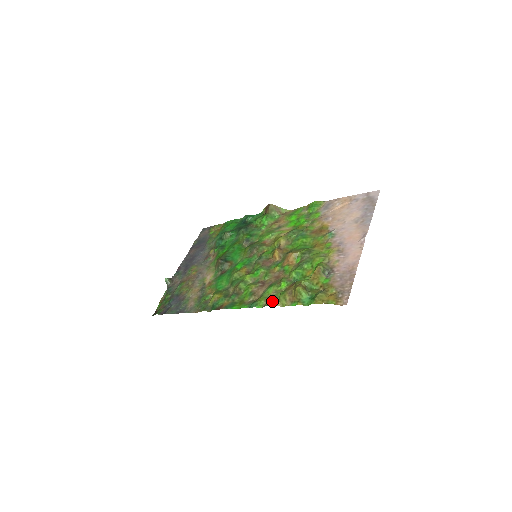
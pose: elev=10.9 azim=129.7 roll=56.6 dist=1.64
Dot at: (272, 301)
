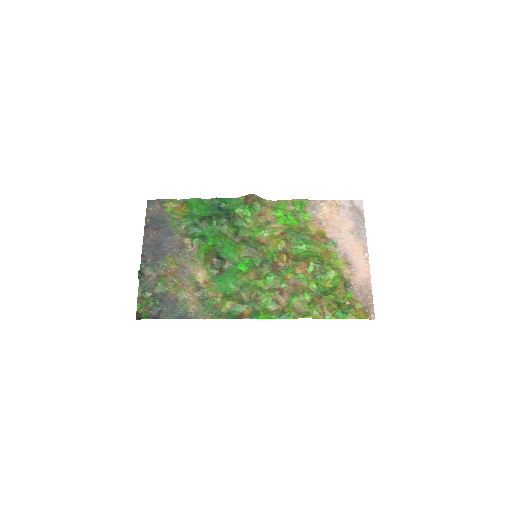
Dot at: (302, 312)
